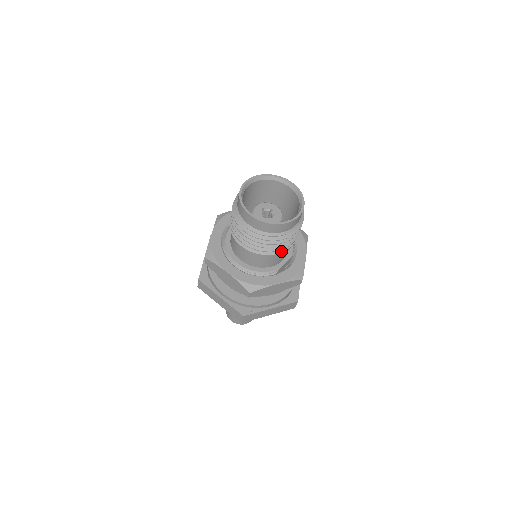
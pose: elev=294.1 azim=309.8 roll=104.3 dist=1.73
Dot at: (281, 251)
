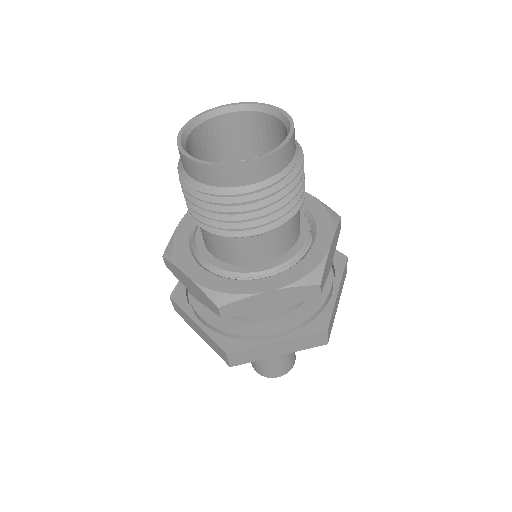
Dot at: occluded
